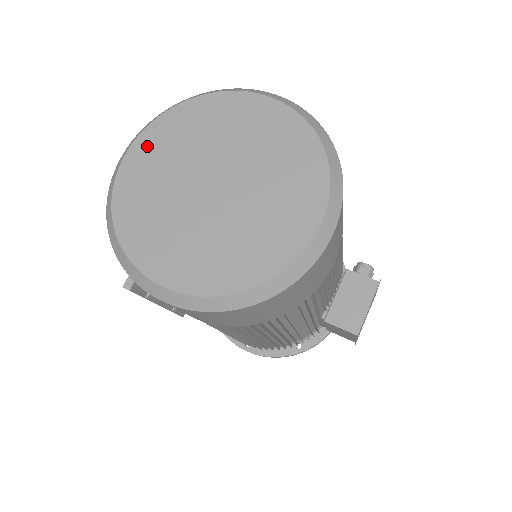
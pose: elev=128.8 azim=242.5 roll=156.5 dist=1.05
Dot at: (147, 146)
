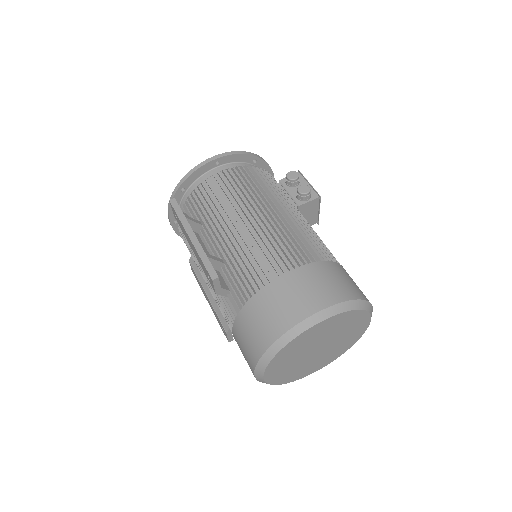
Dot at: (273, 370)
